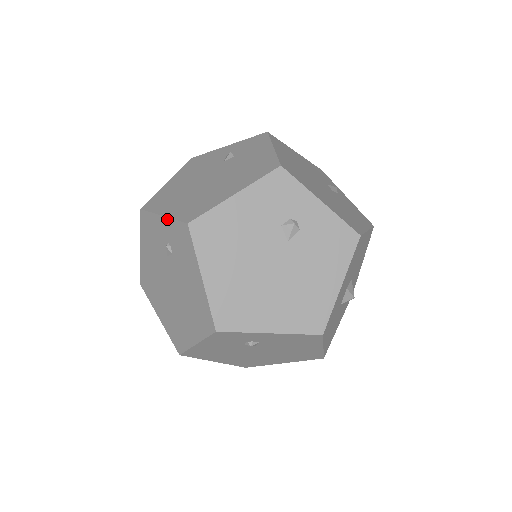
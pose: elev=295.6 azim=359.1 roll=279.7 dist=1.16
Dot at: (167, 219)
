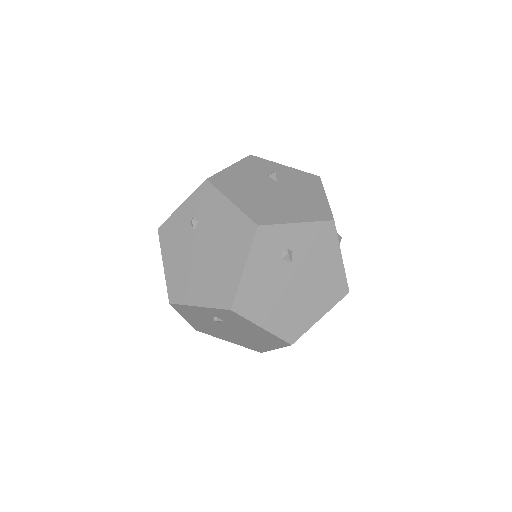
Dot at: (187, 200)
